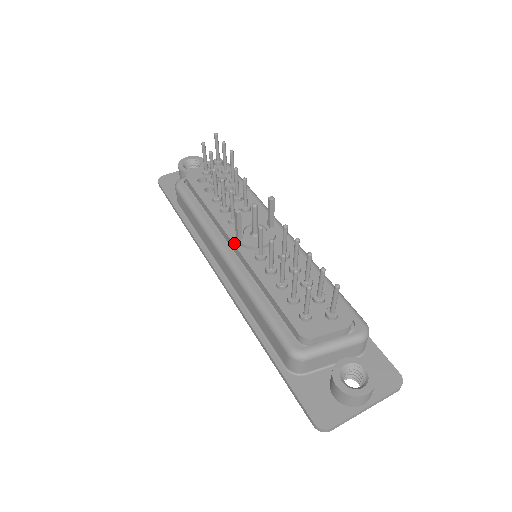
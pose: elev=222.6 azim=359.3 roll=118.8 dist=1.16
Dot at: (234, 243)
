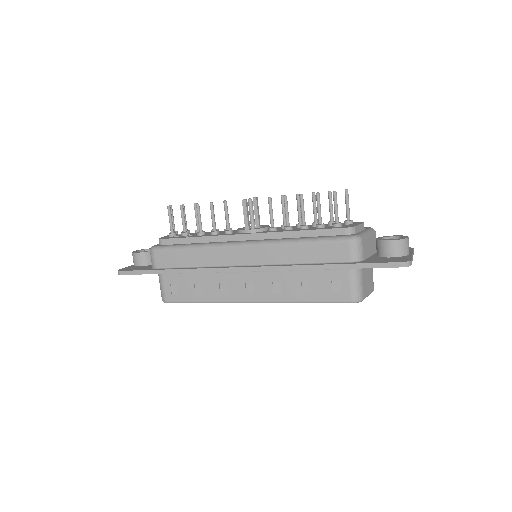
Dot at: (246, 233)
